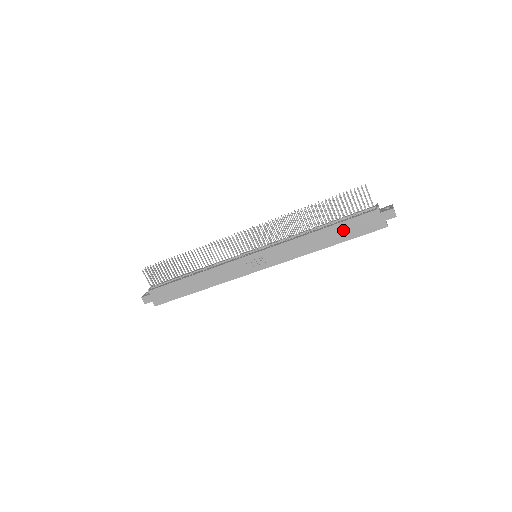
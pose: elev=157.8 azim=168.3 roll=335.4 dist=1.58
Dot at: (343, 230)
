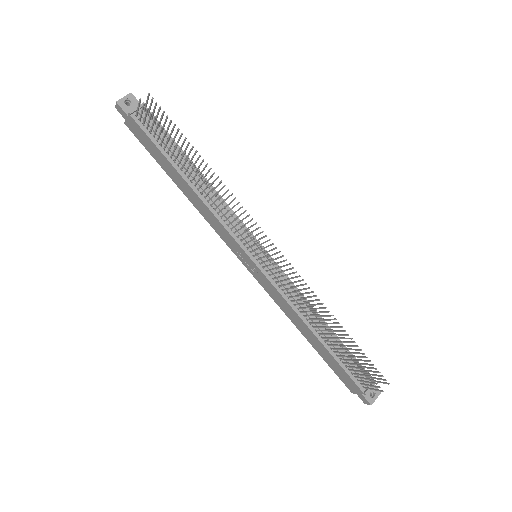
Dot at: (328, 357)
